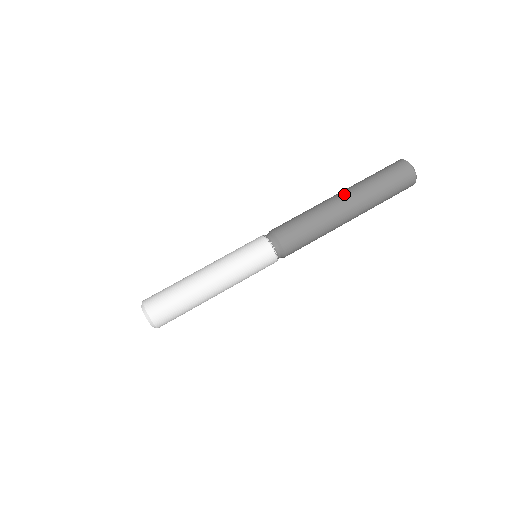
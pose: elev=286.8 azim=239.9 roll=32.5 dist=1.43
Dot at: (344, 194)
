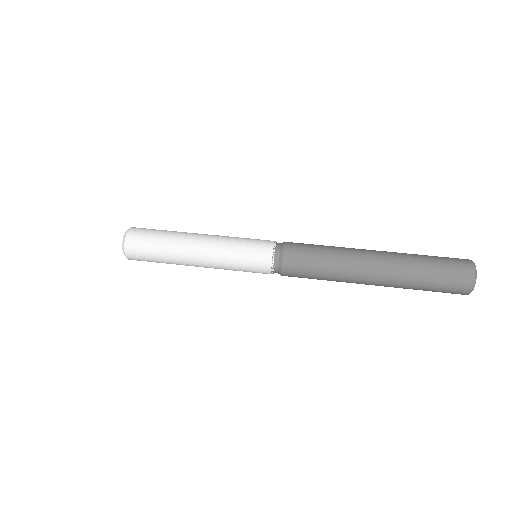
Dot at: occluded
